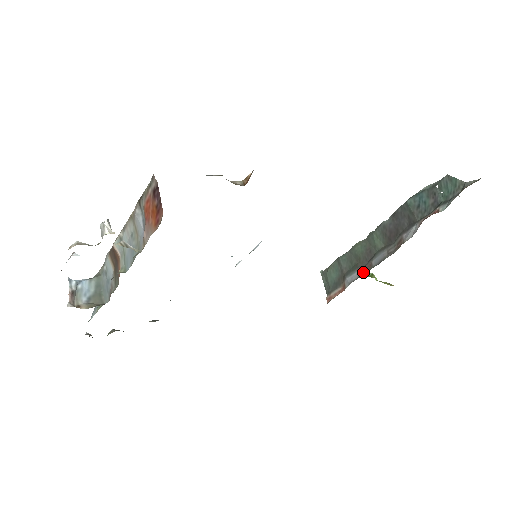
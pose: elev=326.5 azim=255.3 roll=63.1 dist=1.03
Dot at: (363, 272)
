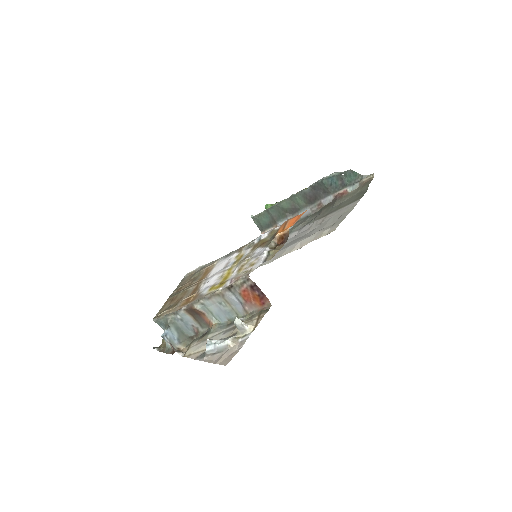
Dot at: occluded
